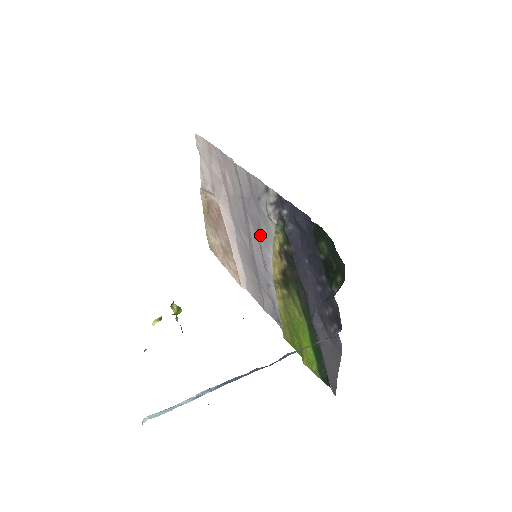
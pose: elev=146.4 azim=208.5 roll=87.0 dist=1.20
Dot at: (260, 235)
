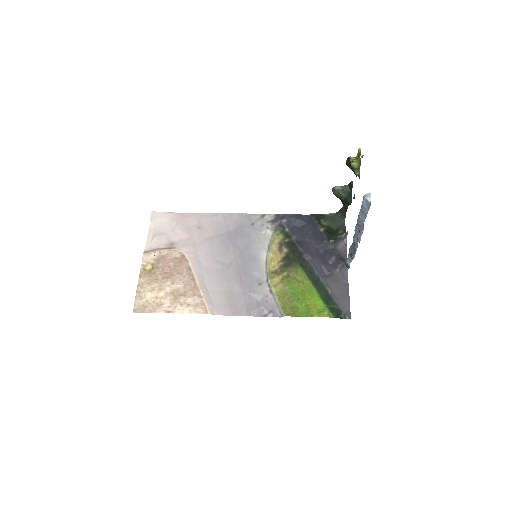
Dot at: (250, 250)
